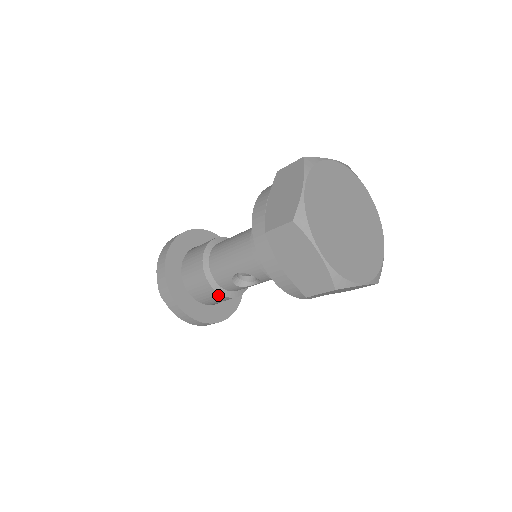
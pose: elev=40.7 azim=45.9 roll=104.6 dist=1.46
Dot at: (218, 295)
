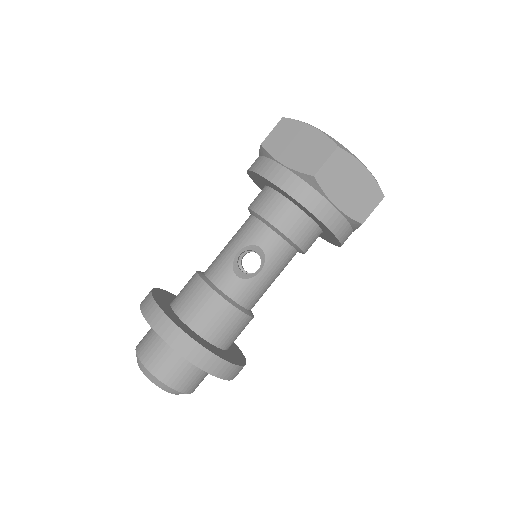
Dot at: (217, 299)
